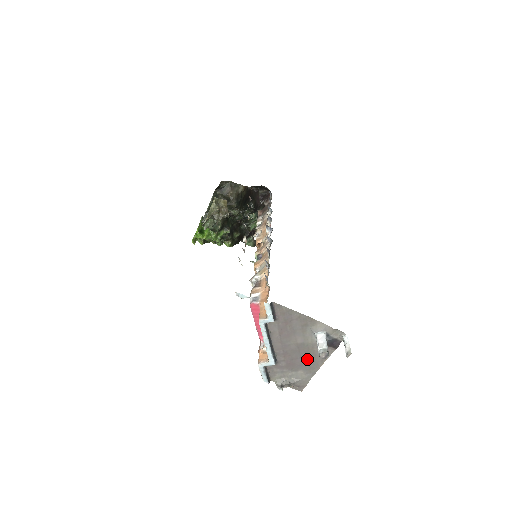
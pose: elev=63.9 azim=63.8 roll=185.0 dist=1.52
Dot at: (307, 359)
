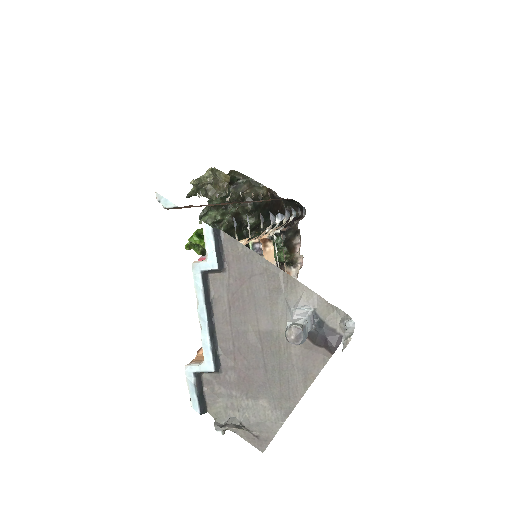
Dot at: (276, 372)
